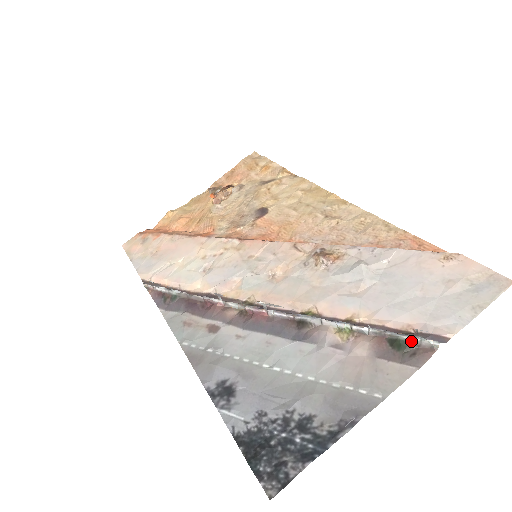
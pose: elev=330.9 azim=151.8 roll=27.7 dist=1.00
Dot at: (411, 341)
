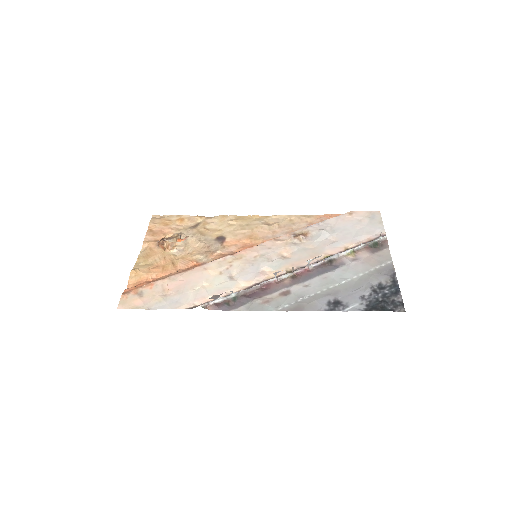
Dot at: (378, 241)
